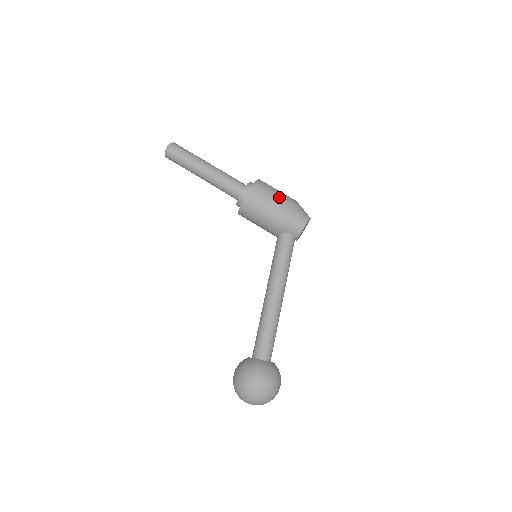
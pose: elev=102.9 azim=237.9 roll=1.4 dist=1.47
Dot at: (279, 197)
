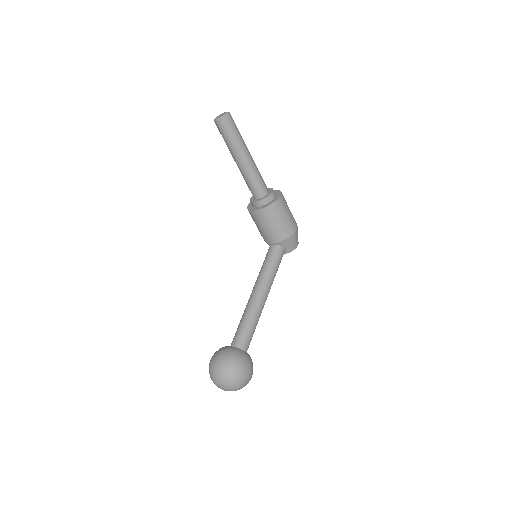
Dot at: (292, 215)
